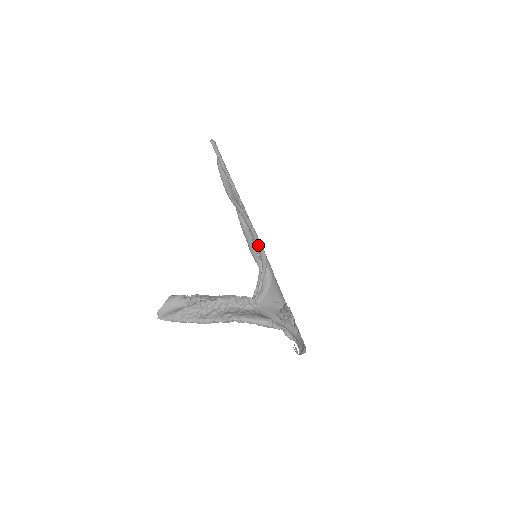
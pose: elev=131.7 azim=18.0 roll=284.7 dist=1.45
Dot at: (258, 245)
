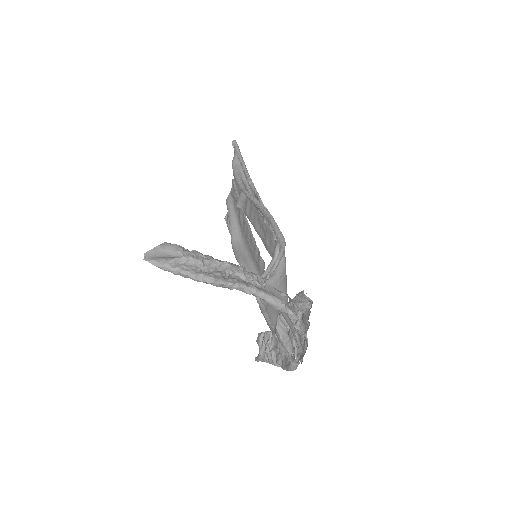
Dot at: (277, 230)
